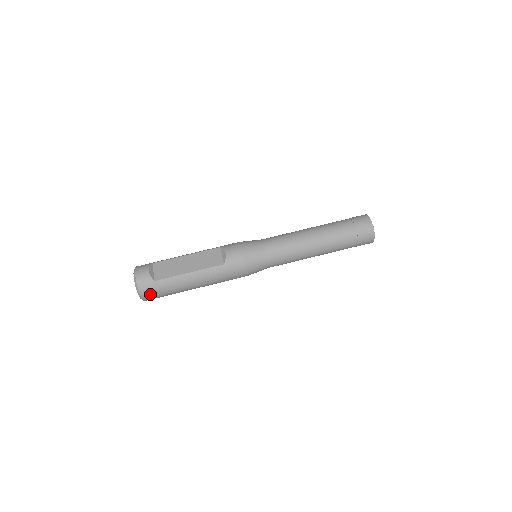
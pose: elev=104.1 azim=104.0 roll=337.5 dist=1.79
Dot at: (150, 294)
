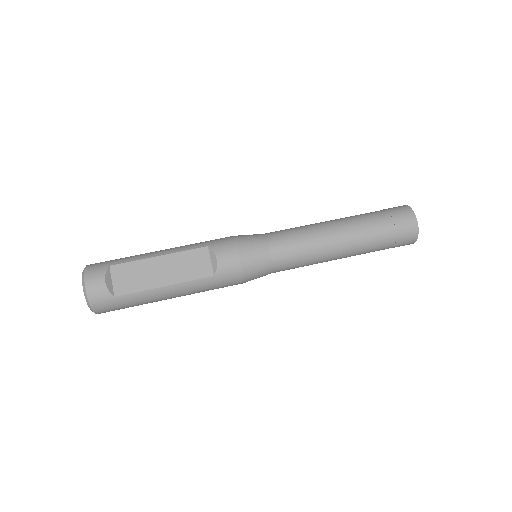
Dot at: (108, 310)
